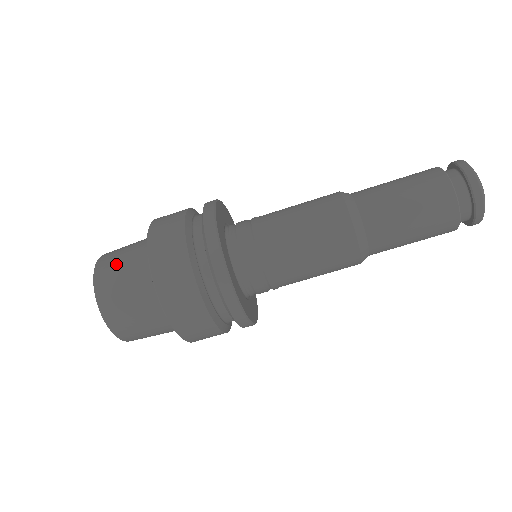
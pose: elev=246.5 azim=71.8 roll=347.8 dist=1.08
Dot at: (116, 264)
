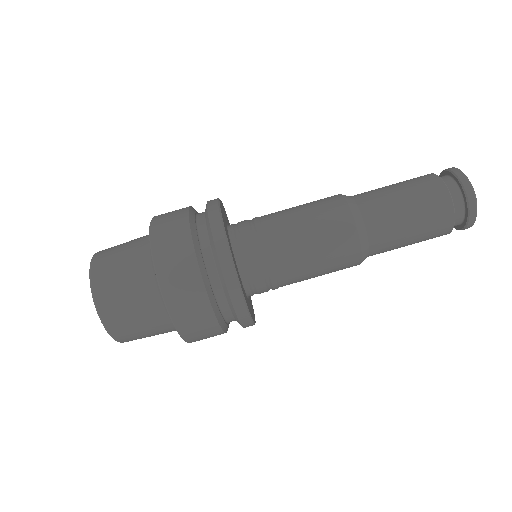
Dot at: (115, 273)
